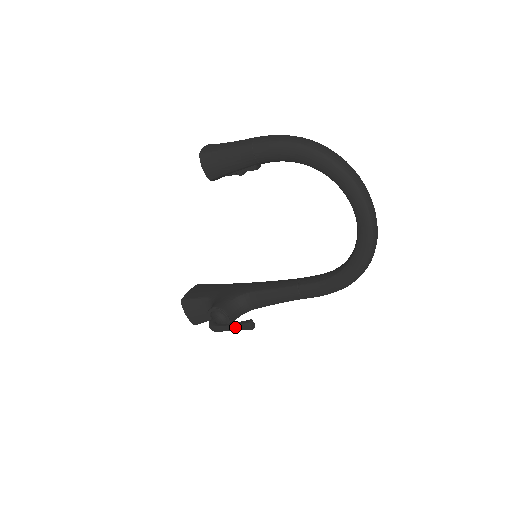
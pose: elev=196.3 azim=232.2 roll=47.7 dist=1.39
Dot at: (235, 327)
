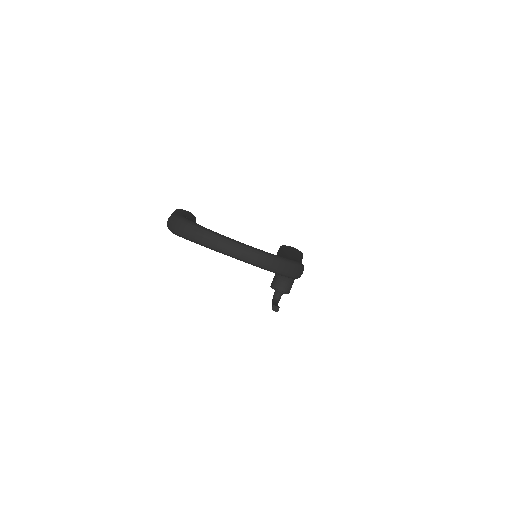
Dot at: occluded
